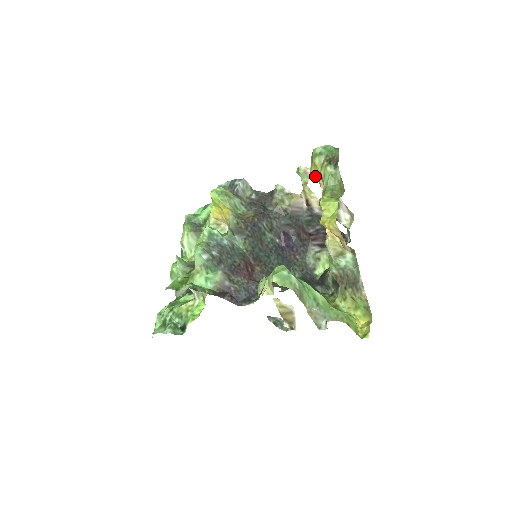
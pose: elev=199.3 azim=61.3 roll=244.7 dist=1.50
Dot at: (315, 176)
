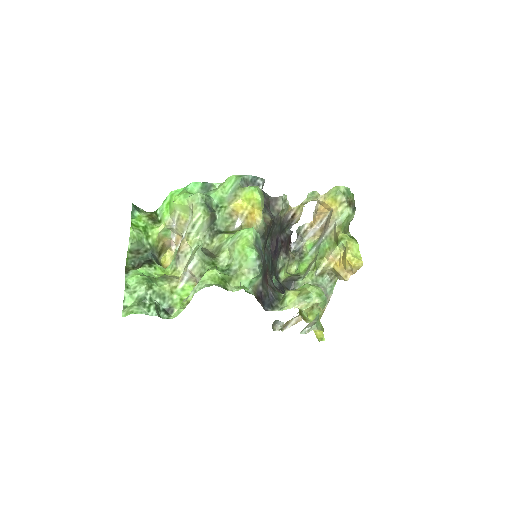
Dot at: (323, 204)
